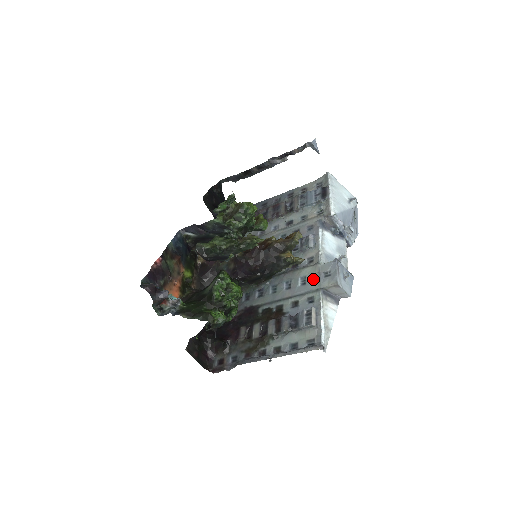
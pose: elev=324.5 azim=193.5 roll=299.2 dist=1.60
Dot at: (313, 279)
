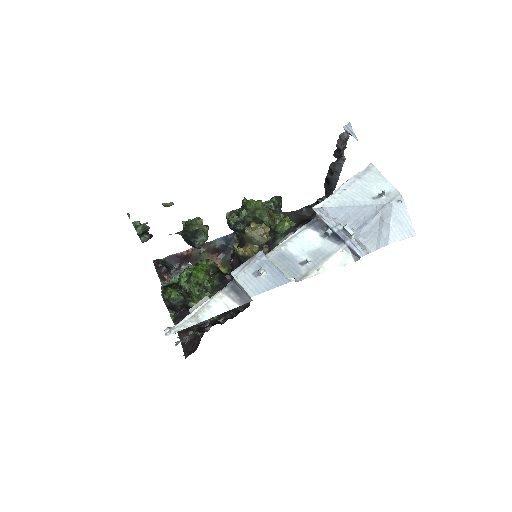
Dot at: occluded
